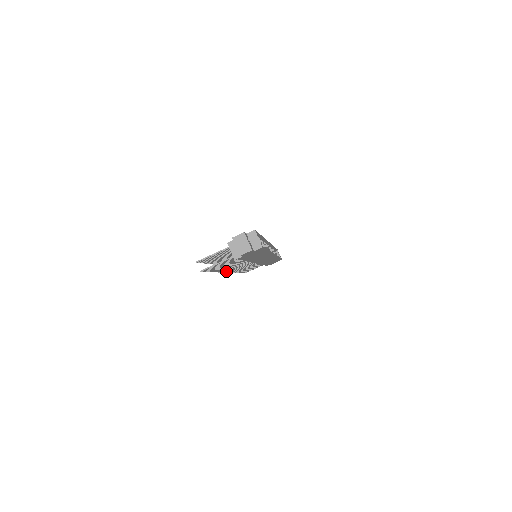
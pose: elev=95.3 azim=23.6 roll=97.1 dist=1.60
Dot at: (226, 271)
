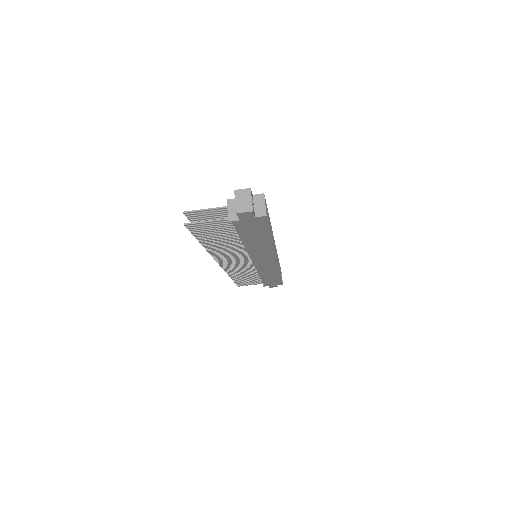
Dot at: (217, 258)
